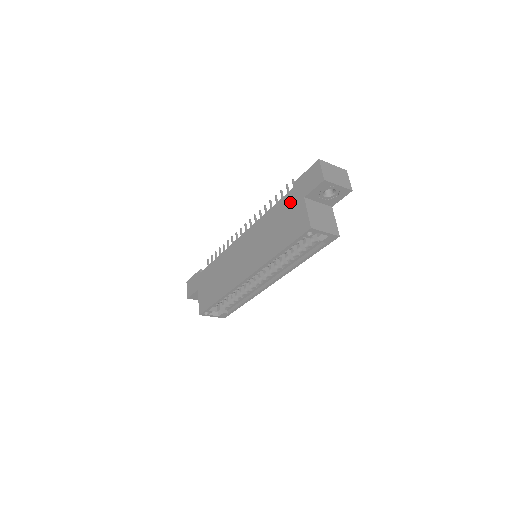
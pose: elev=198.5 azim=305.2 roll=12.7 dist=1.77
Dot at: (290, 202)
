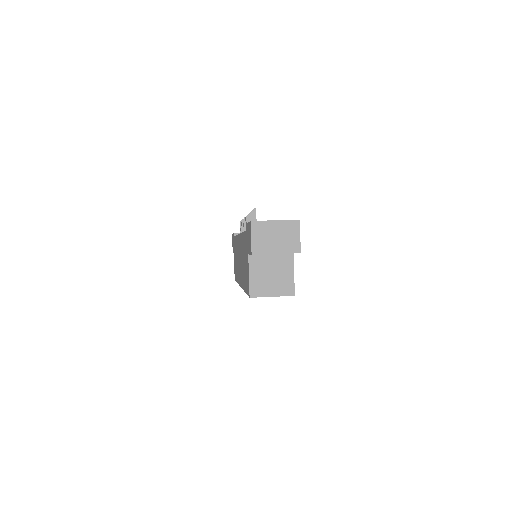
Dot at: (245, 245)
